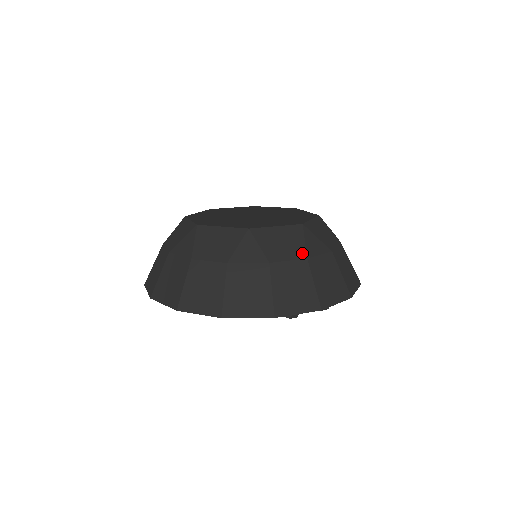
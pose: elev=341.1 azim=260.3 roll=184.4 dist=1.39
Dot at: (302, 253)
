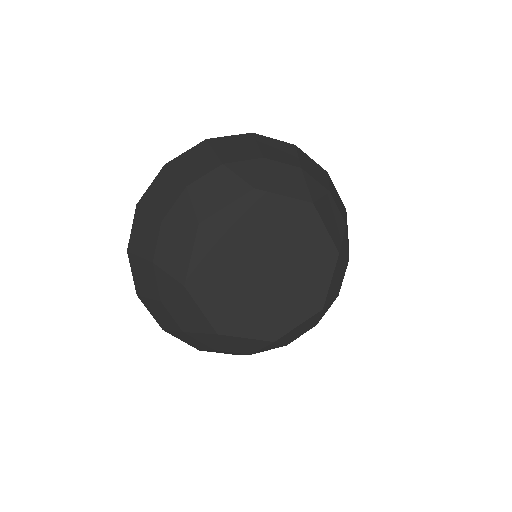
Dot at: (314, 325)
